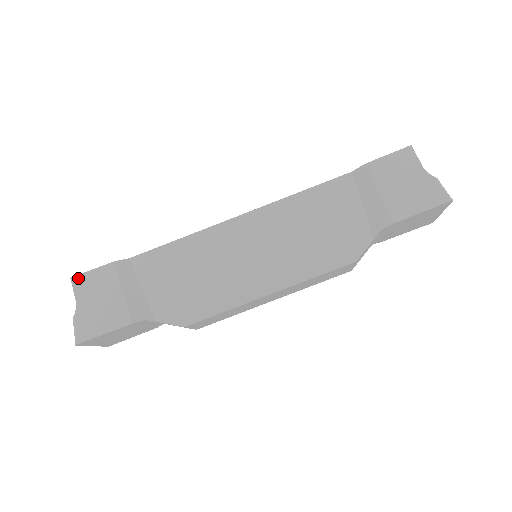
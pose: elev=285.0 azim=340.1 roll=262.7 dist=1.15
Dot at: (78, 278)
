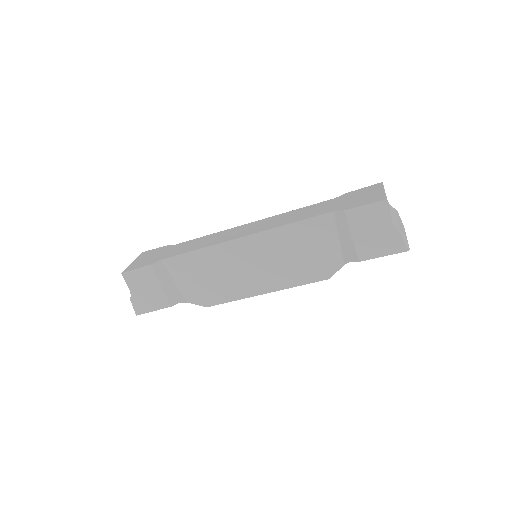
Dot at: (127, 274)
